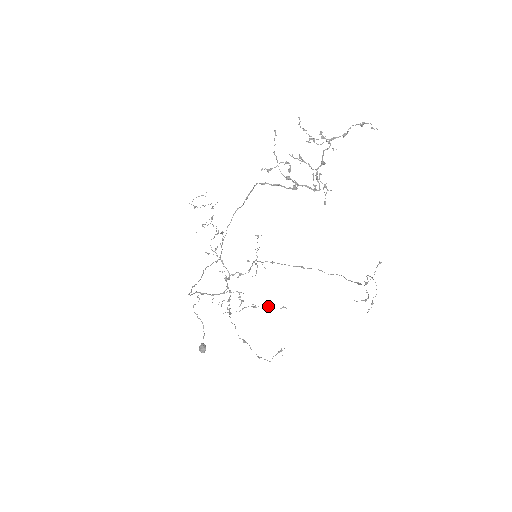
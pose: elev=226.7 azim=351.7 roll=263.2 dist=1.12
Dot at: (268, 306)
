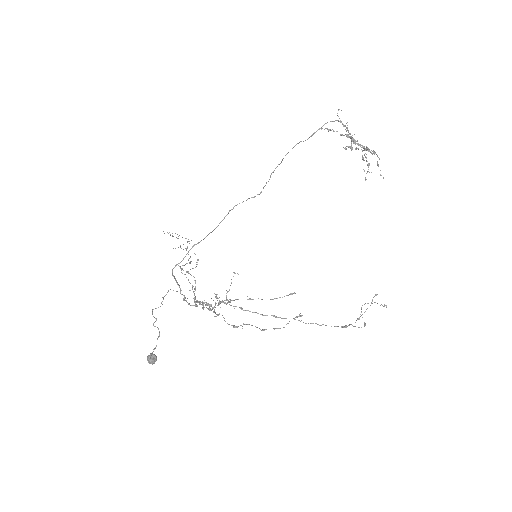
Dot at: occluded
